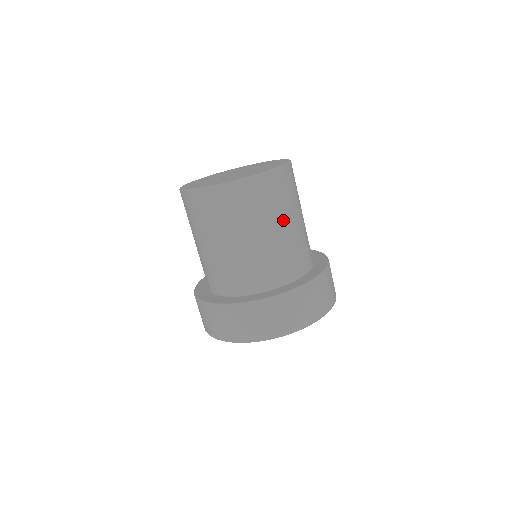
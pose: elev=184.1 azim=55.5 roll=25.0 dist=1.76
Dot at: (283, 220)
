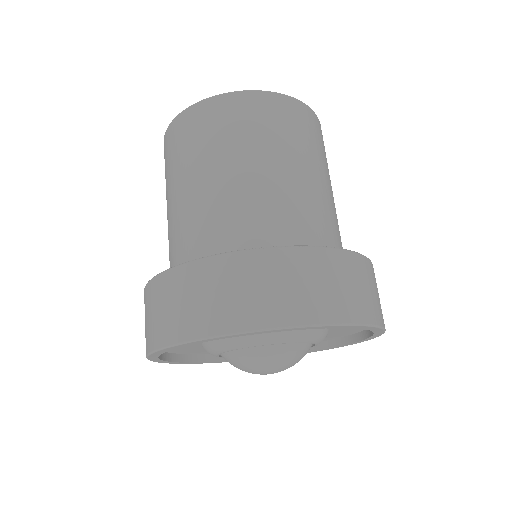
Dot at: (327, 177)
